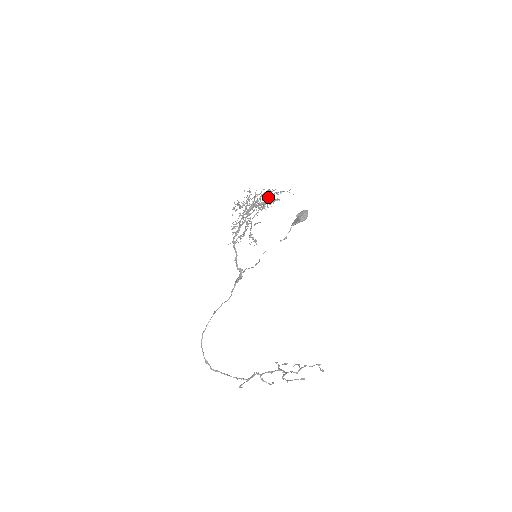
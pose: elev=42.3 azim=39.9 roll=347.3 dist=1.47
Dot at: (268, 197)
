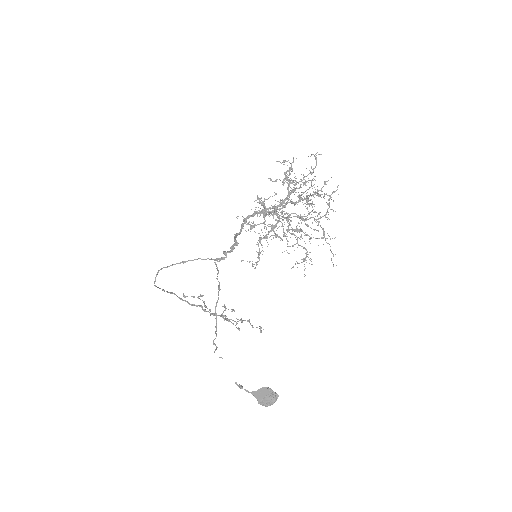
Dot at: (315, 221)
